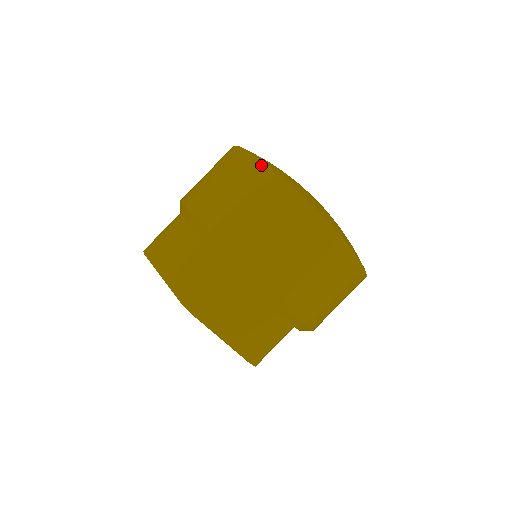
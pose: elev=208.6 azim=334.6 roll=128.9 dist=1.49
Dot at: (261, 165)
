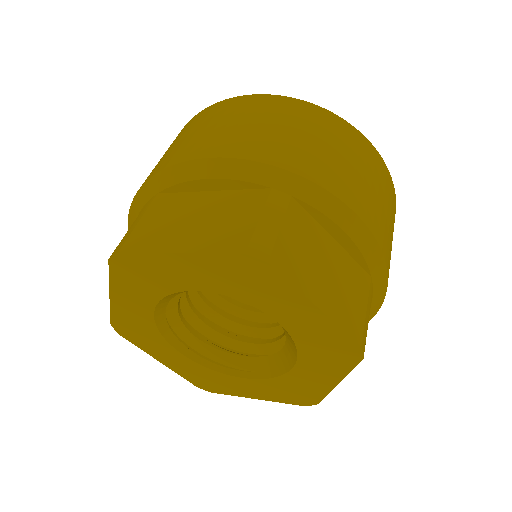
Dot at: (253, 96)
